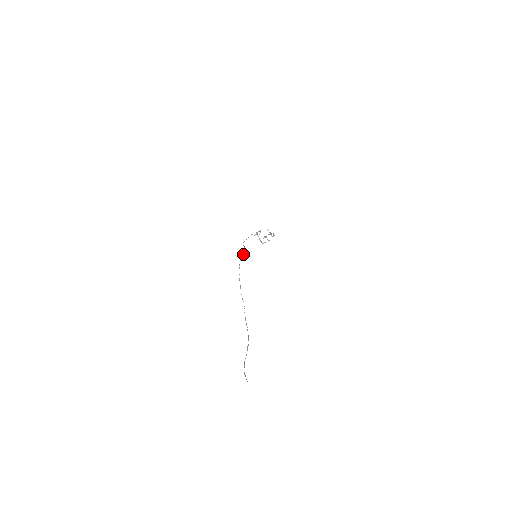
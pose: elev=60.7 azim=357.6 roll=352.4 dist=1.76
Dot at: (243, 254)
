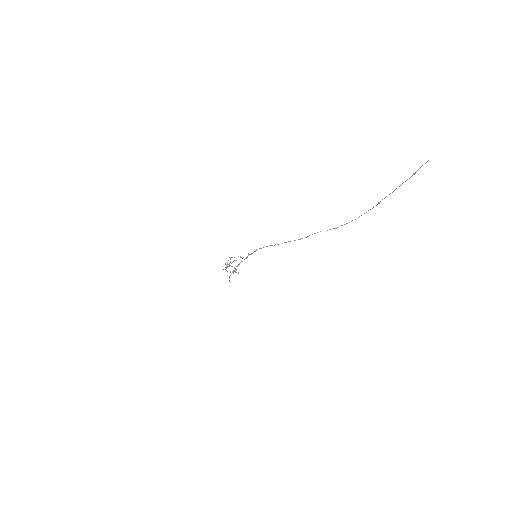
Dot at: (249, 254)
